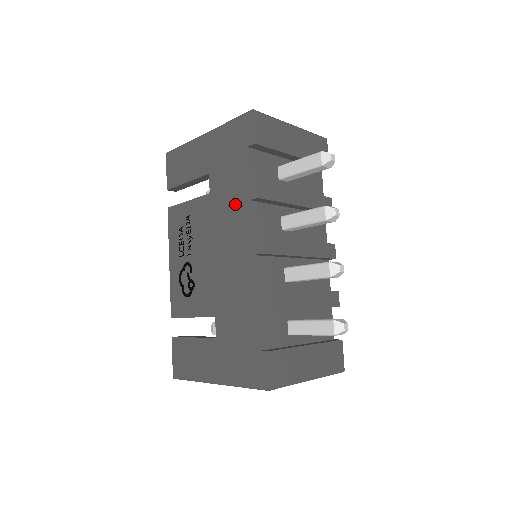
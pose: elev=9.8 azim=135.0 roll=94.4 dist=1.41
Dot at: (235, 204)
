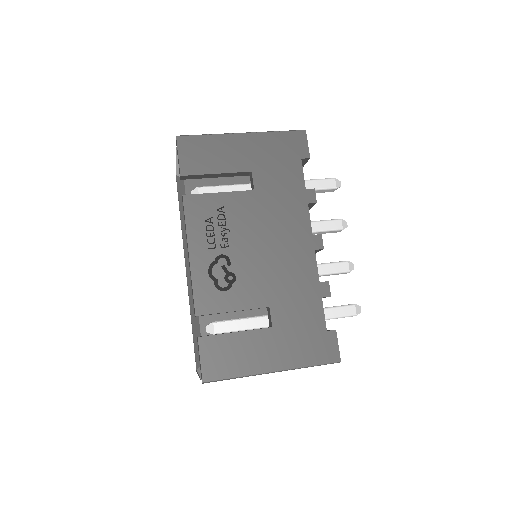
Dot at: (290, 204)
